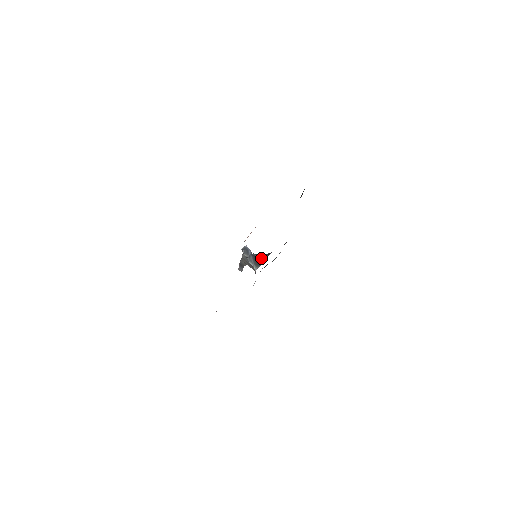
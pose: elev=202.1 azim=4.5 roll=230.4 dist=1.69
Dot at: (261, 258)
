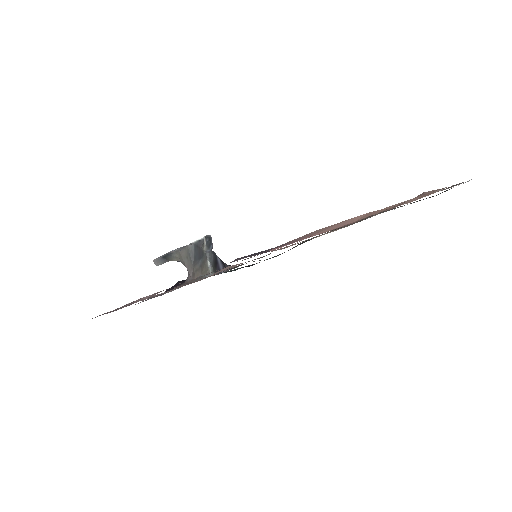
Dot at: (221, 264)
